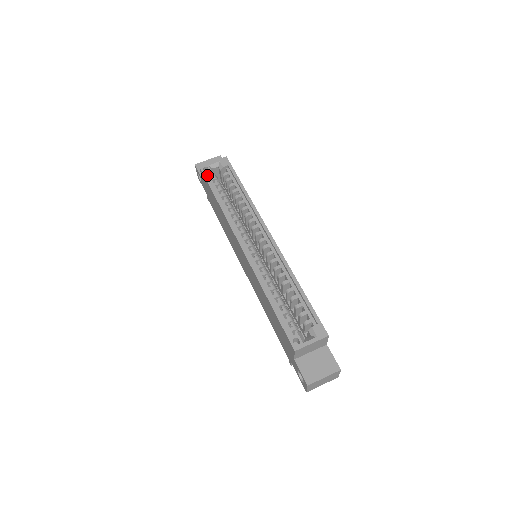
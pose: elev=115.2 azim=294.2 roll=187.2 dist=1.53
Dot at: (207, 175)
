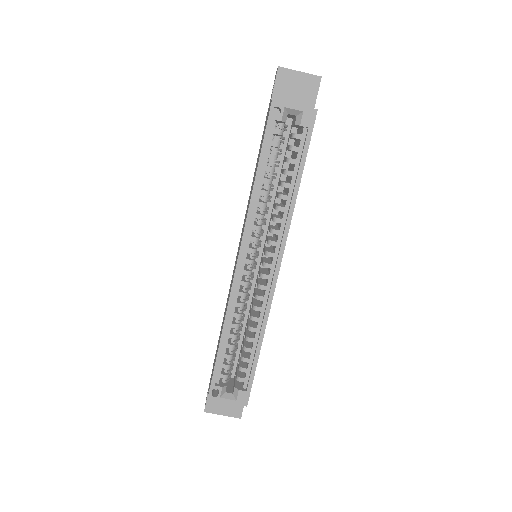
Dot at: (271, 124)
